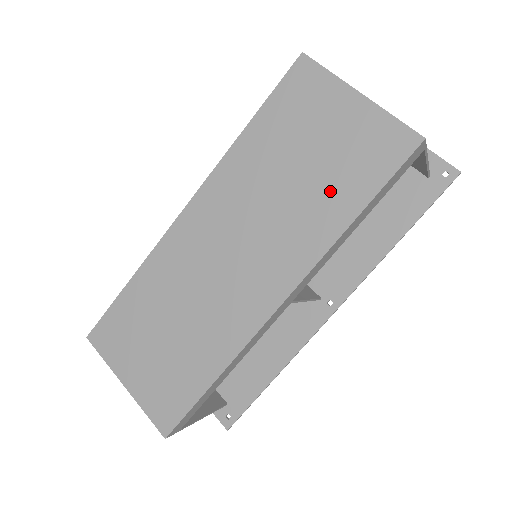
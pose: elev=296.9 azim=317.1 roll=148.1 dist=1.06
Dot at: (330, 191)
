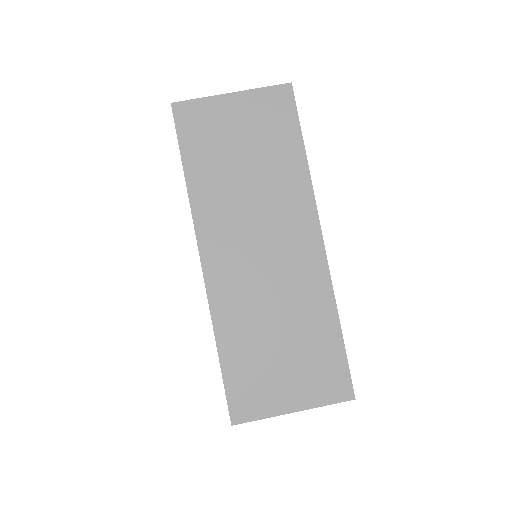
Dot at: (277, 156)
